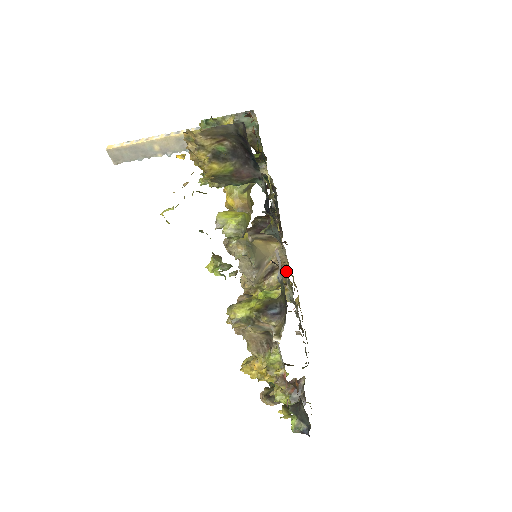
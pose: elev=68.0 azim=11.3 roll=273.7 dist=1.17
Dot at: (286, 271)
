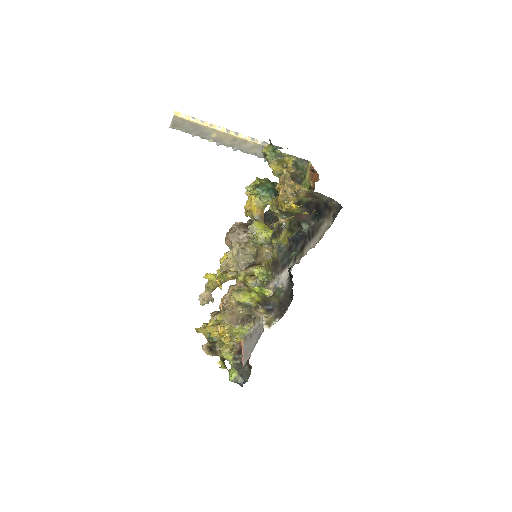
Dot at: (276, 277)
